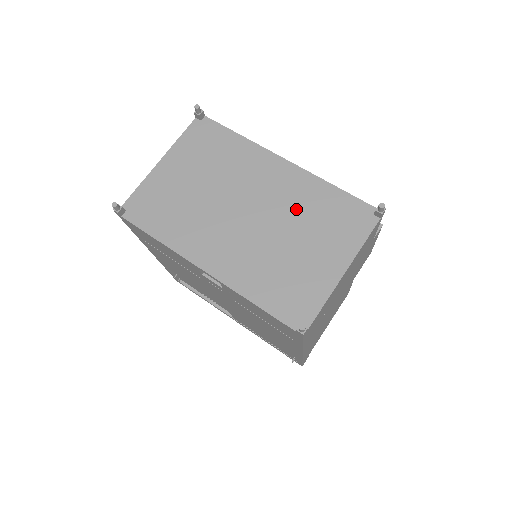
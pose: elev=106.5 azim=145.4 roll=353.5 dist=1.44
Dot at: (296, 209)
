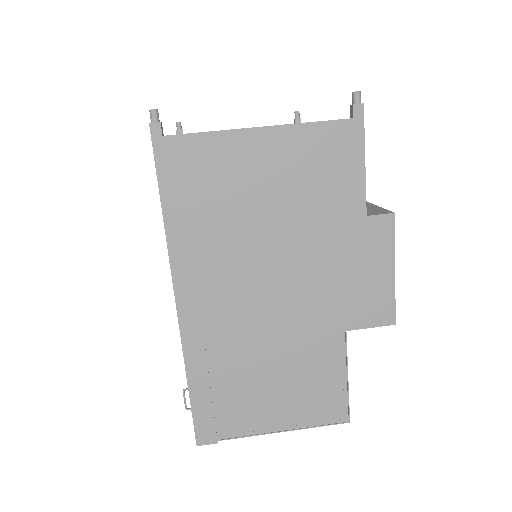
Dot at: occluded
